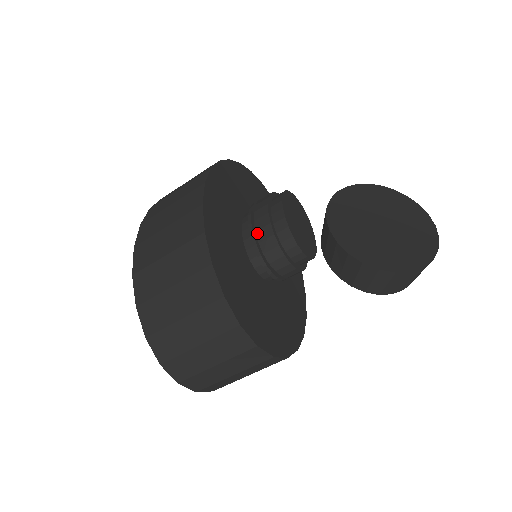
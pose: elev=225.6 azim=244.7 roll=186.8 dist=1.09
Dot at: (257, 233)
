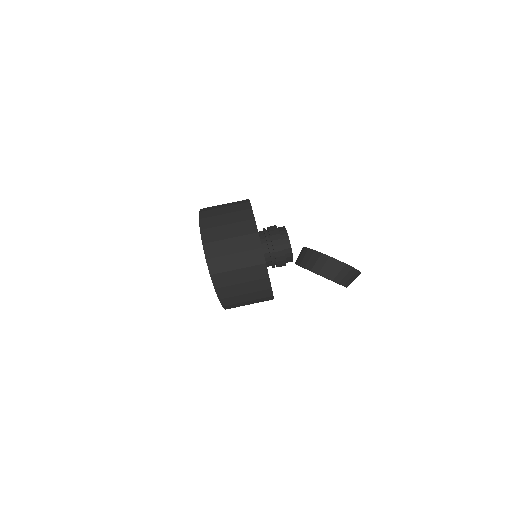
Dot at: (268, 229)
